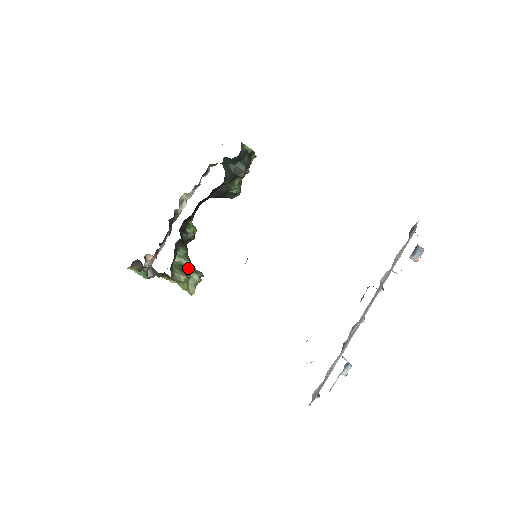
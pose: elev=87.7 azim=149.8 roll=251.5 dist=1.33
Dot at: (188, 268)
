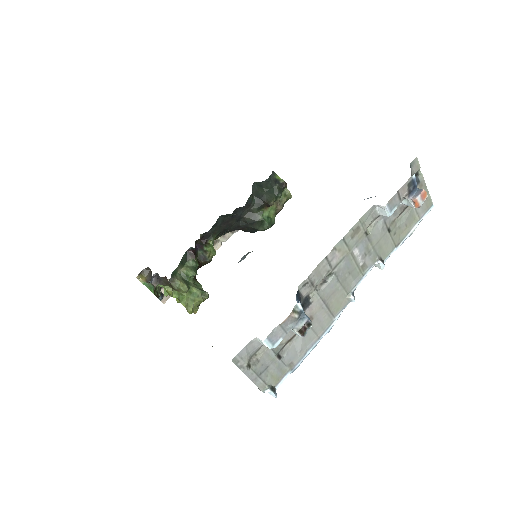
Dot at: (194, 284)
